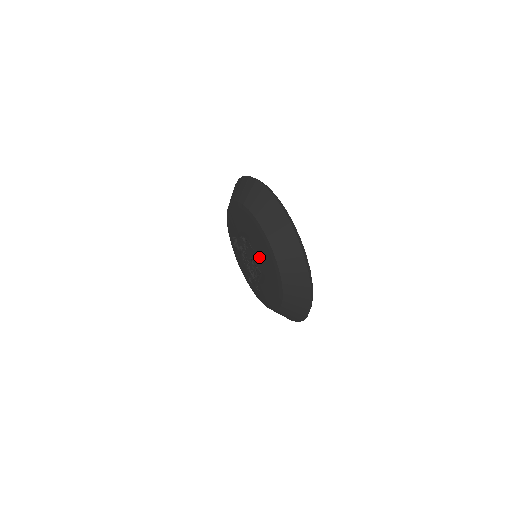
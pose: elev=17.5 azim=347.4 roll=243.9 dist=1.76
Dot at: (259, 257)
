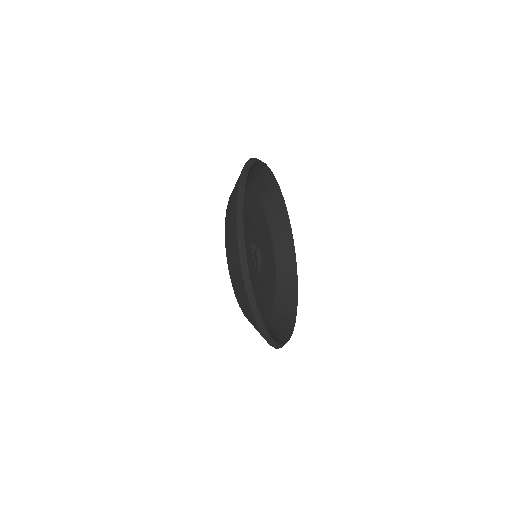
Dot at: occluded
